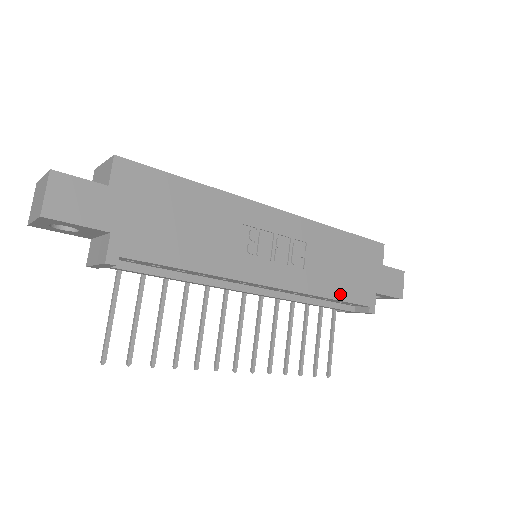
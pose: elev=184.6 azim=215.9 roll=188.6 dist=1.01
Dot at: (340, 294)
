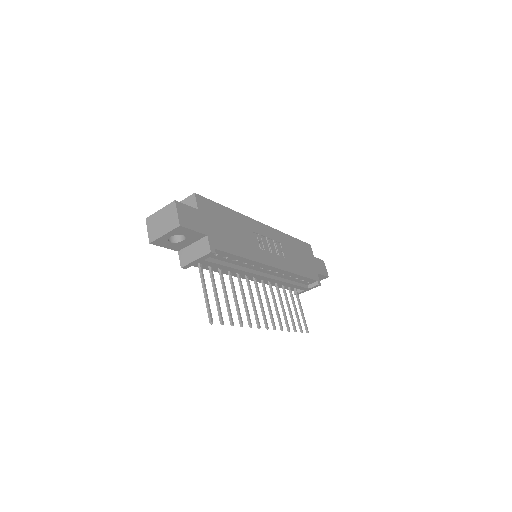
Dot at: (303, 273)
